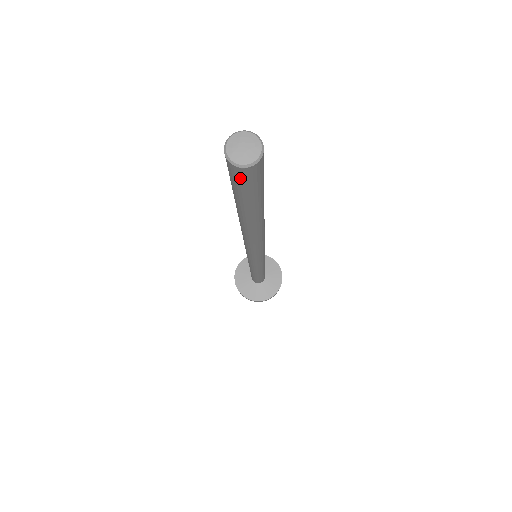
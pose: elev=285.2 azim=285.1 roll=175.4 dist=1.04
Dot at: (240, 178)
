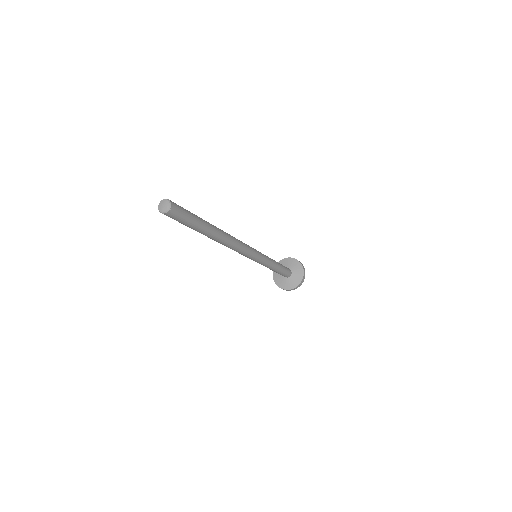
Dot at: occluded
